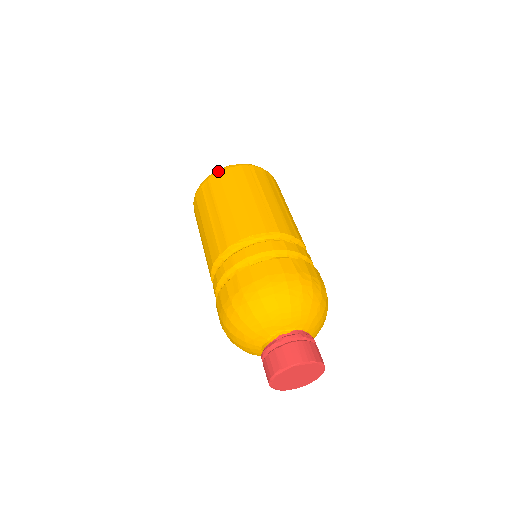
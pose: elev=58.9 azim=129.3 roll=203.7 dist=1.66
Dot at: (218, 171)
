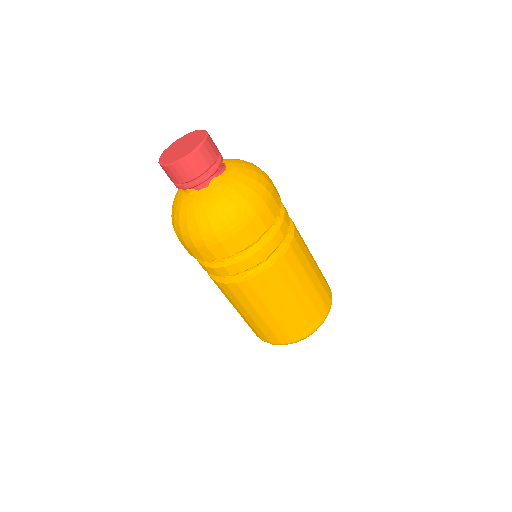
Dot at: occluded
